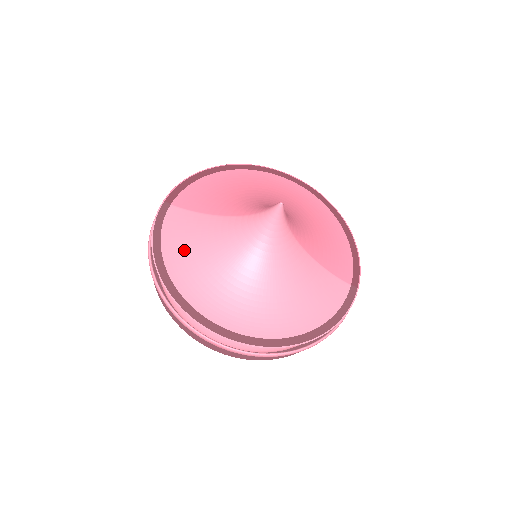
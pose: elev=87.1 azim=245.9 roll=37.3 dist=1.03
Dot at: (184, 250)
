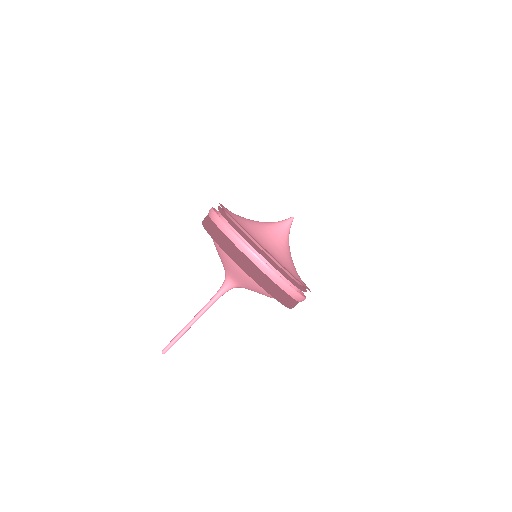
Dot at: (238, 219)
